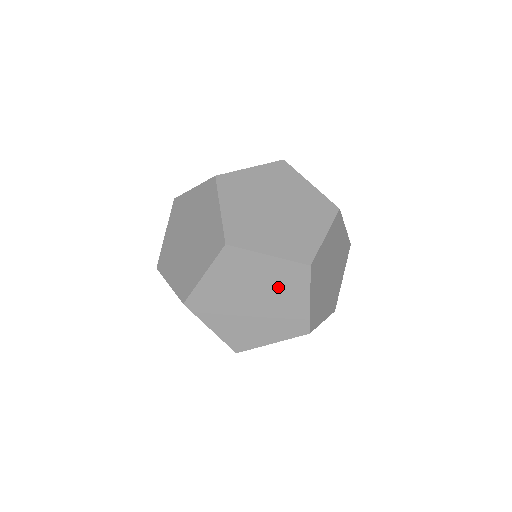
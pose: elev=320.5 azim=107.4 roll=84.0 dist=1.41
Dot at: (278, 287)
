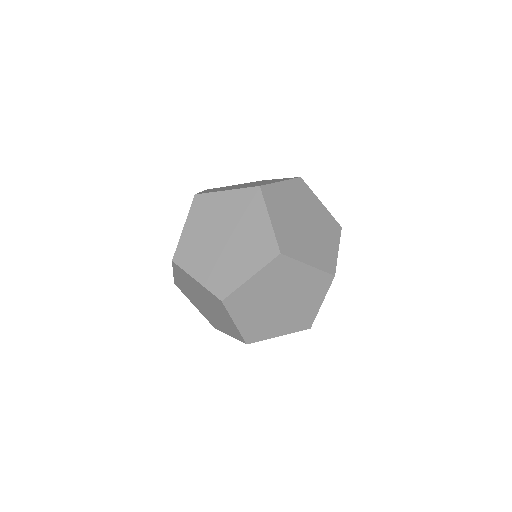
Dot at: (248, 245)
